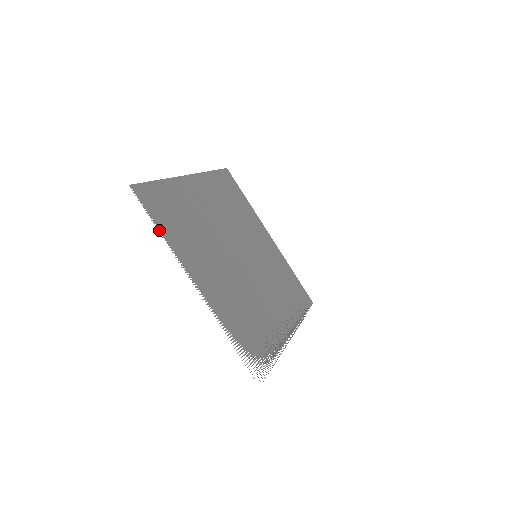
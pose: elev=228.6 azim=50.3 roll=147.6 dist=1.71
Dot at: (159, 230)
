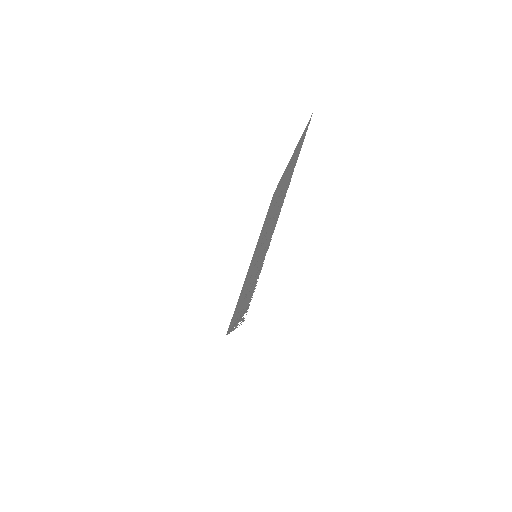
Dot at: occluded
